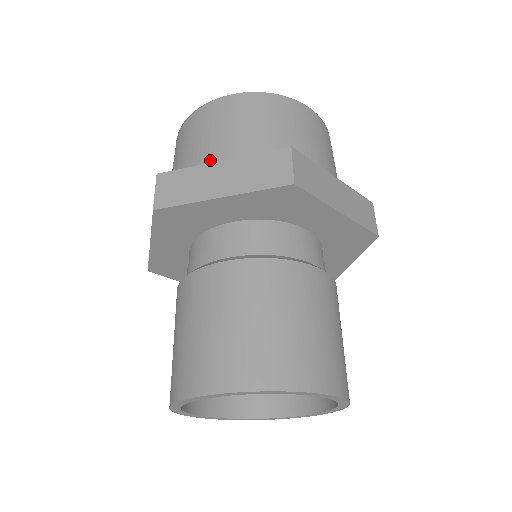
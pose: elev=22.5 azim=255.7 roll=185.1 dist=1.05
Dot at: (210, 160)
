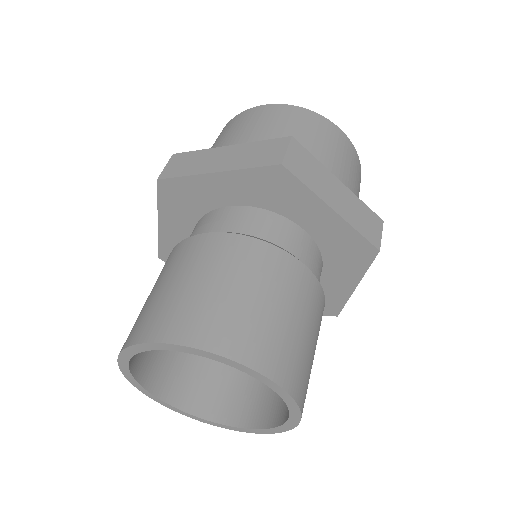
Dot at: occluded
